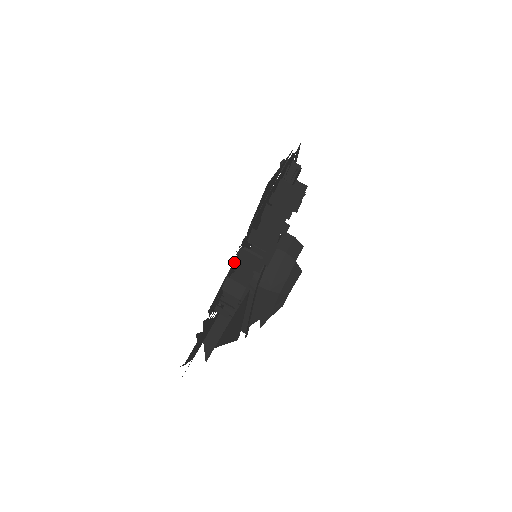
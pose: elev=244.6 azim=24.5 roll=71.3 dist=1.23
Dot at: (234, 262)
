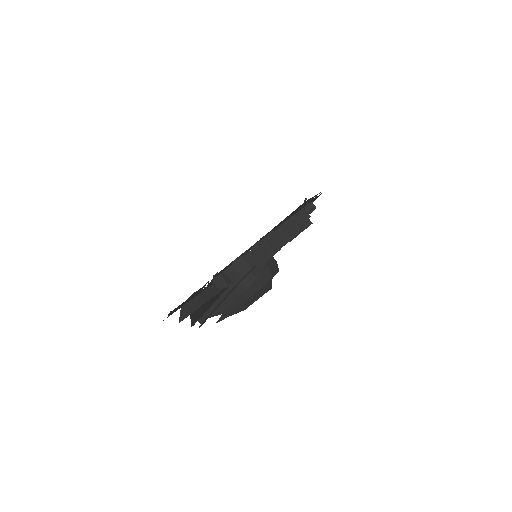
Dot at: (251, 247)
